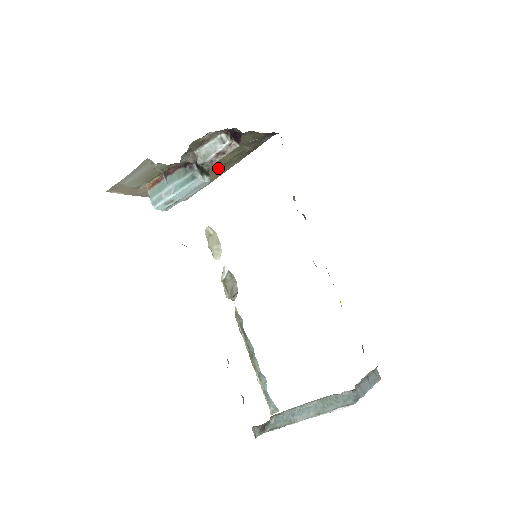
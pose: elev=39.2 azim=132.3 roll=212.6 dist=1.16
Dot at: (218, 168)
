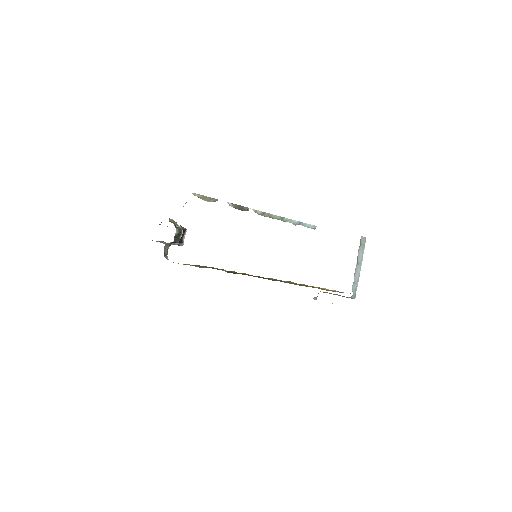
Dot at: occluded
